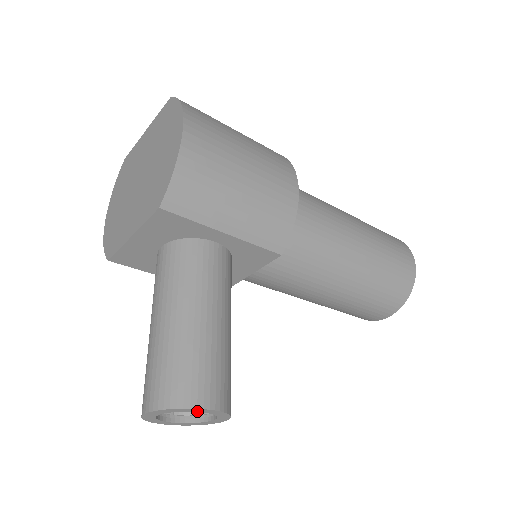
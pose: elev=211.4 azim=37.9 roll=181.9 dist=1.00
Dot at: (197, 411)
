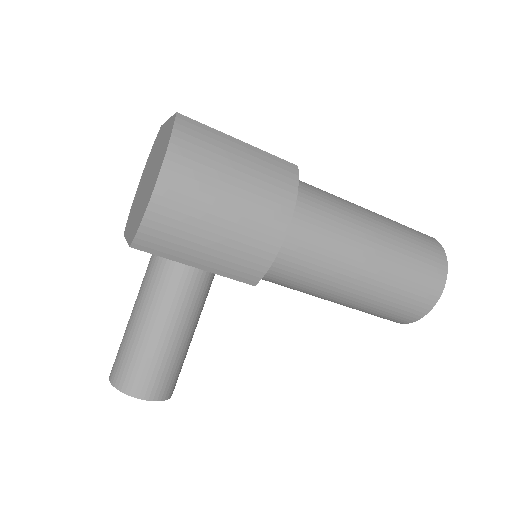
Dot at: (138, 394)
